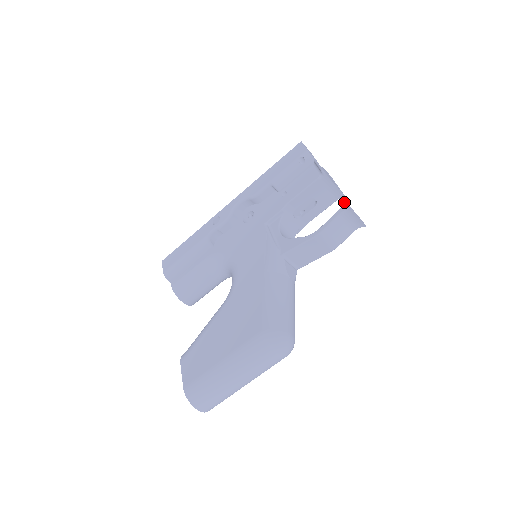
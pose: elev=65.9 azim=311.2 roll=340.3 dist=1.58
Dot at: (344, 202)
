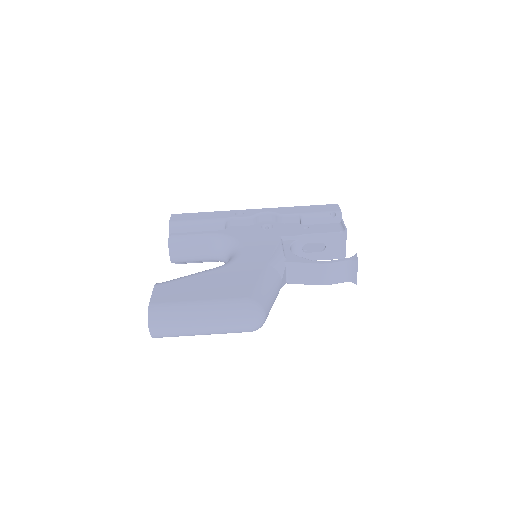
Dot at: (355, 255)
